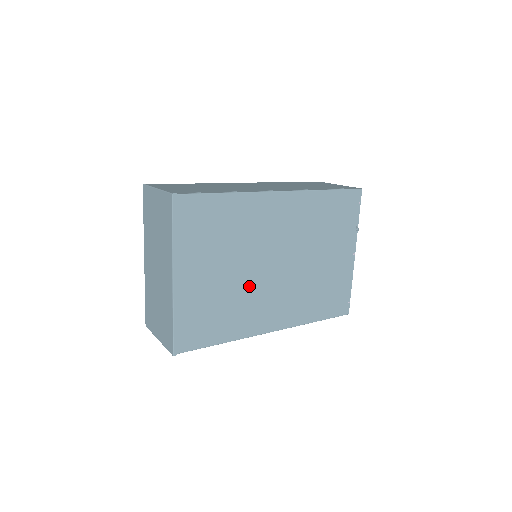
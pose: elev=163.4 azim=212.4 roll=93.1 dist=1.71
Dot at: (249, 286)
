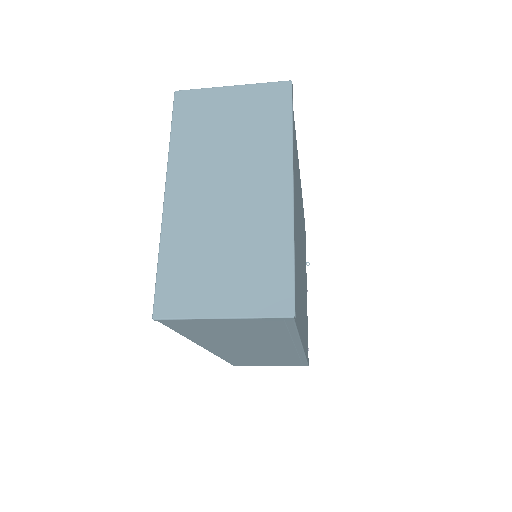
Dot at: occluded
